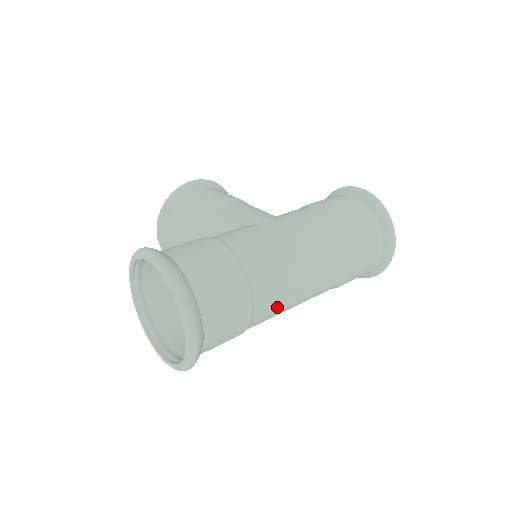
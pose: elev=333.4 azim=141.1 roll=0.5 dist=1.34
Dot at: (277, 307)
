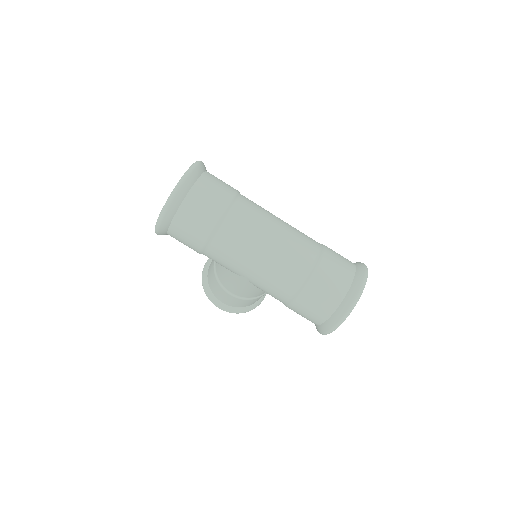
Dot at: (245, 231)
